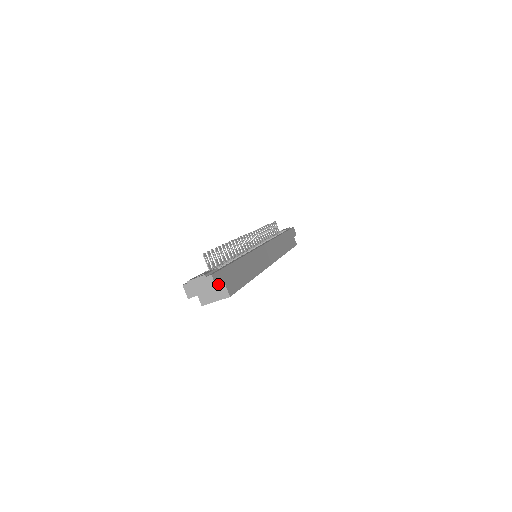
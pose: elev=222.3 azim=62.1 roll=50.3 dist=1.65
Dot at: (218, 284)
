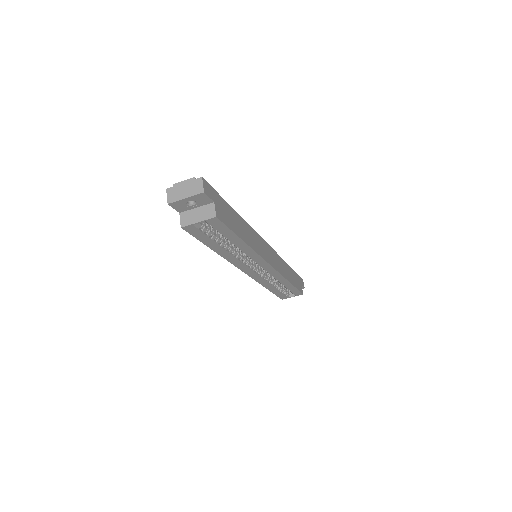
Dot at: (206, 192)
